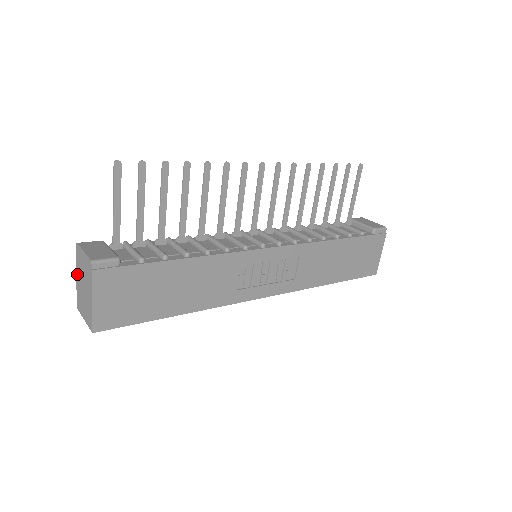
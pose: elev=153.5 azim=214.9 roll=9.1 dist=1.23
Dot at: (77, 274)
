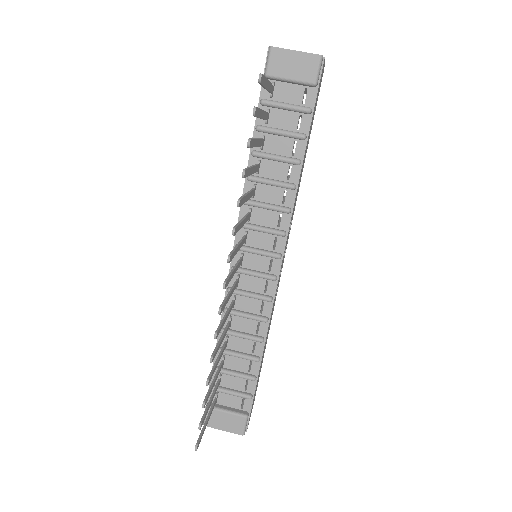
Dot at: occluded
